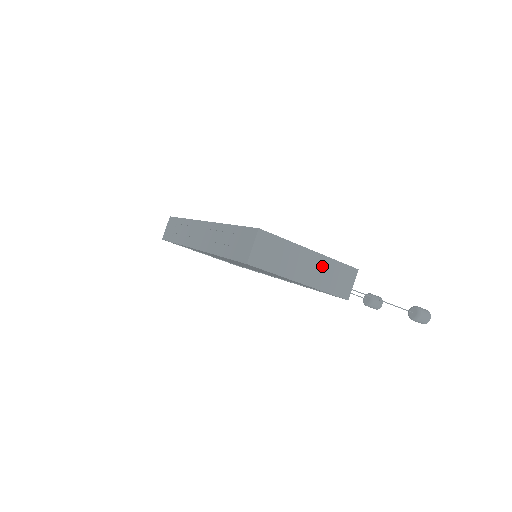
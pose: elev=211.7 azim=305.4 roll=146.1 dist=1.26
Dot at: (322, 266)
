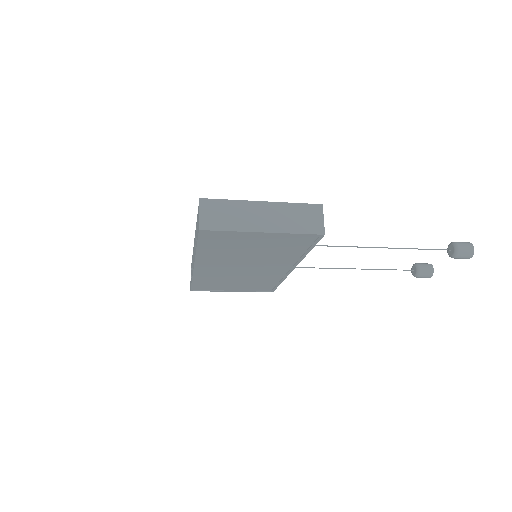
Dot at: (279, 212)
